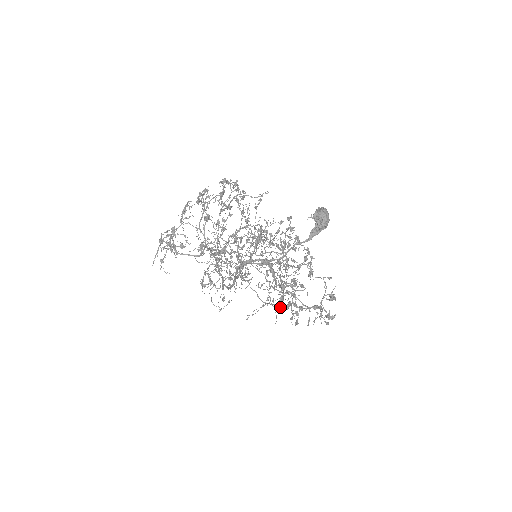
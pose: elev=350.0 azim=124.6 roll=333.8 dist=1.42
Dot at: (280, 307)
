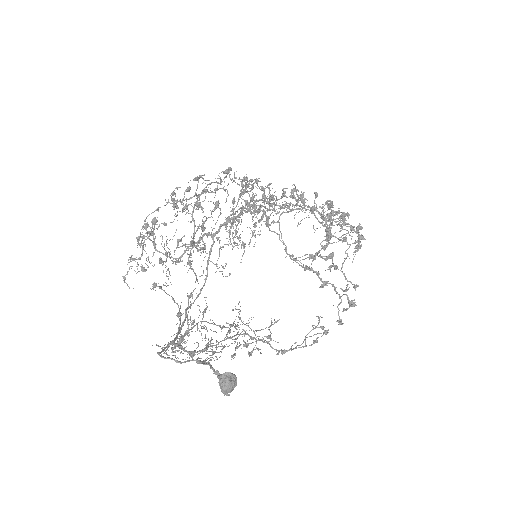
Dot at: occluded
